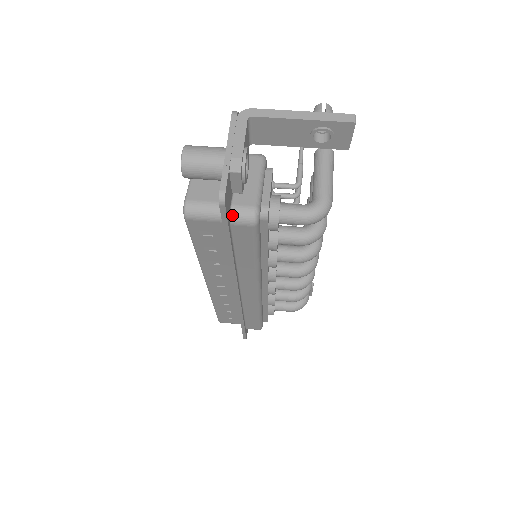
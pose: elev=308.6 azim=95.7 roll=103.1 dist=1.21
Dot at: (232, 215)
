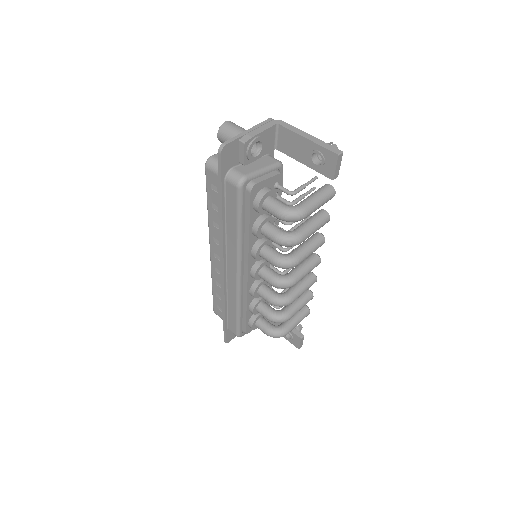
Dot at: (229, 173)
